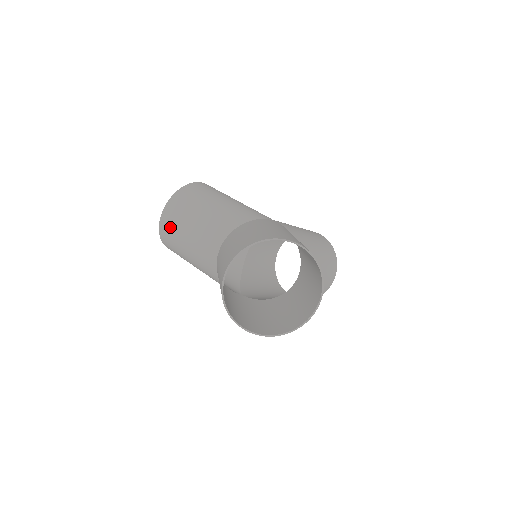
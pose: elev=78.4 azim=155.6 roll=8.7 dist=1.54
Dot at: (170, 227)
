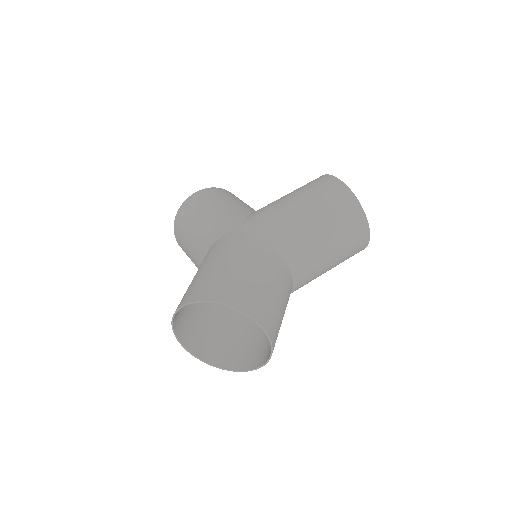
Dot at: occluded
